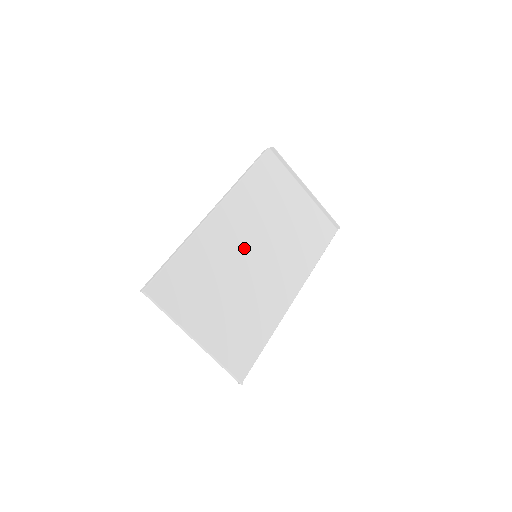
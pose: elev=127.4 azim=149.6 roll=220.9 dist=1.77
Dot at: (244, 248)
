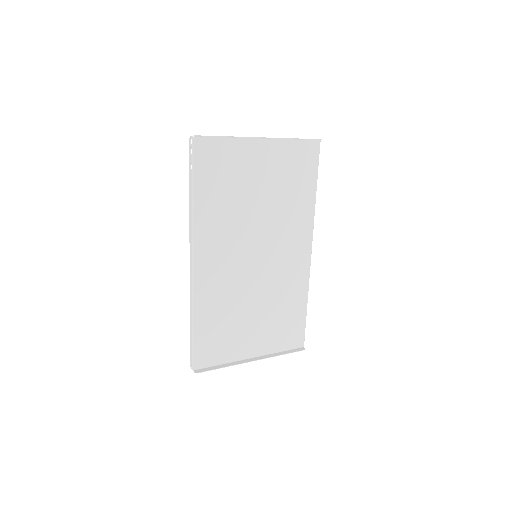
Dot at: (241, 262)
